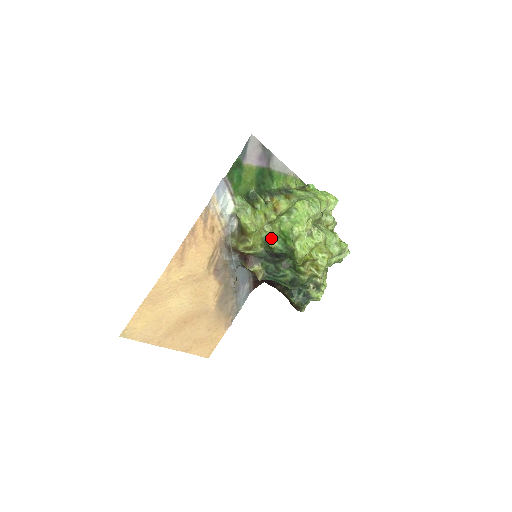
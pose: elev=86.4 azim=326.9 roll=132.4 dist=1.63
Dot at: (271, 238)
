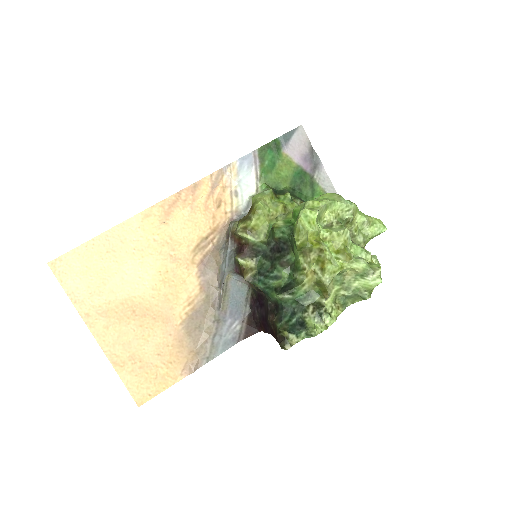
Dot at: (278, 221)
